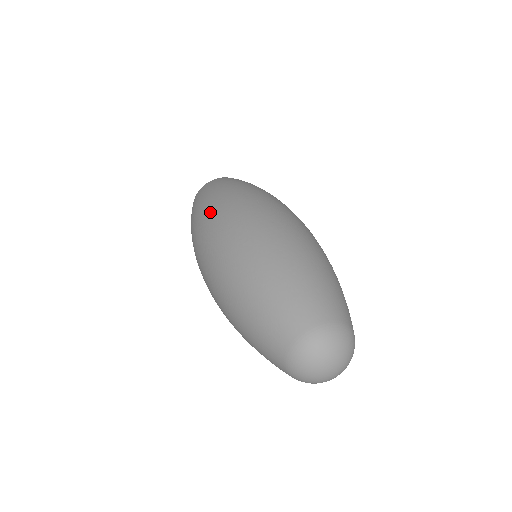
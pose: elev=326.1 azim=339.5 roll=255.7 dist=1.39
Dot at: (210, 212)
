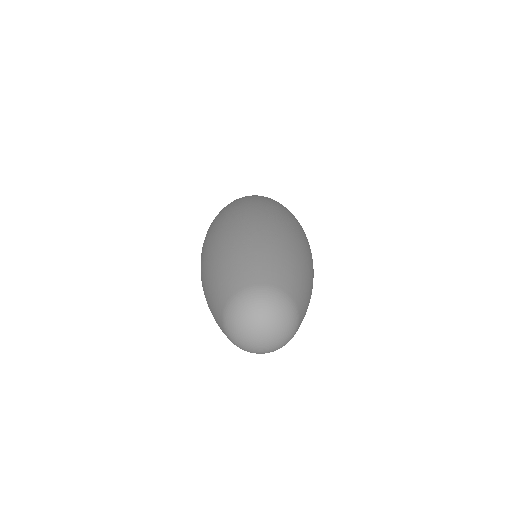
Dot at: occluded
